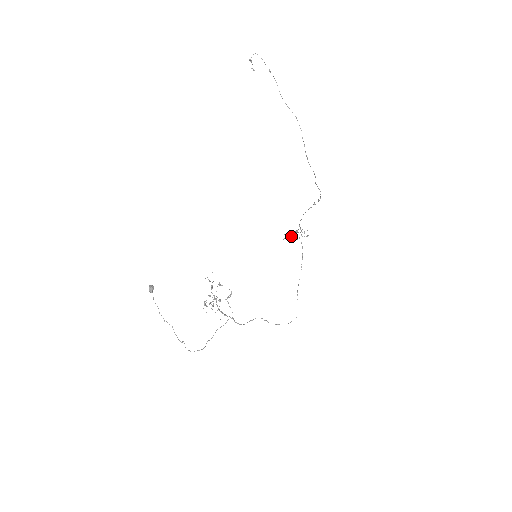
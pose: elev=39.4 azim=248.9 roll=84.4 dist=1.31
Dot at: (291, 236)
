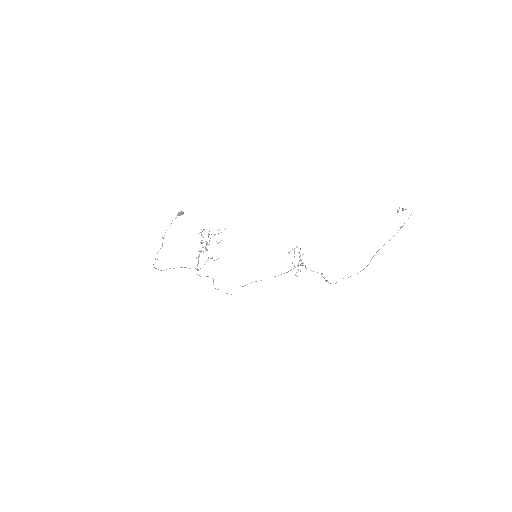
Dot at: occluded
